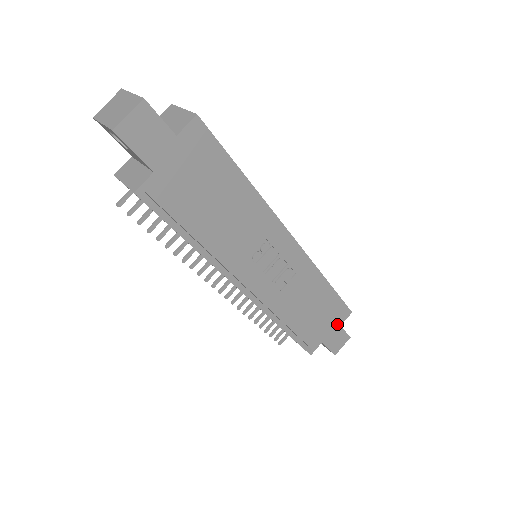
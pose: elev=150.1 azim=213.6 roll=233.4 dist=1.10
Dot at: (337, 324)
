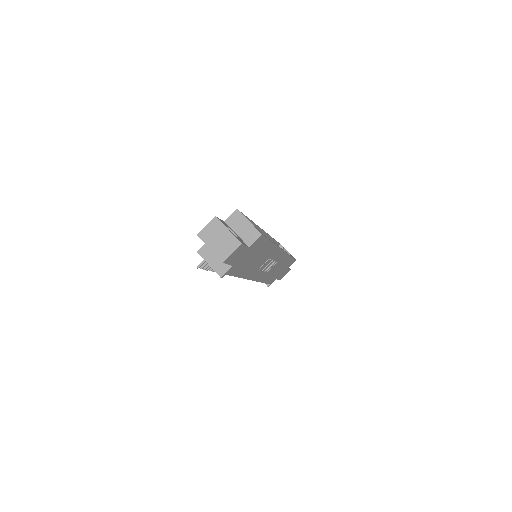
Dot at: (287, 268)
